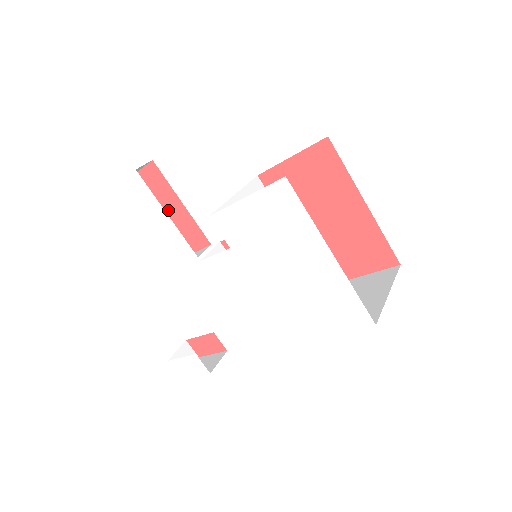
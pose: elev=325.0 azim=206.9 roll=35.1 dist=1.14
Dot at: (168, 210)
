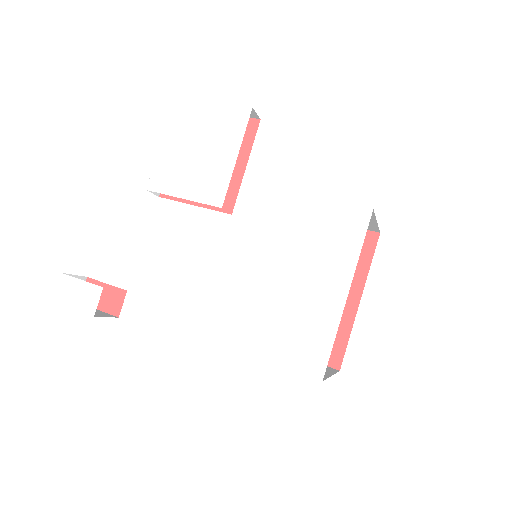
Dot at: occluded
